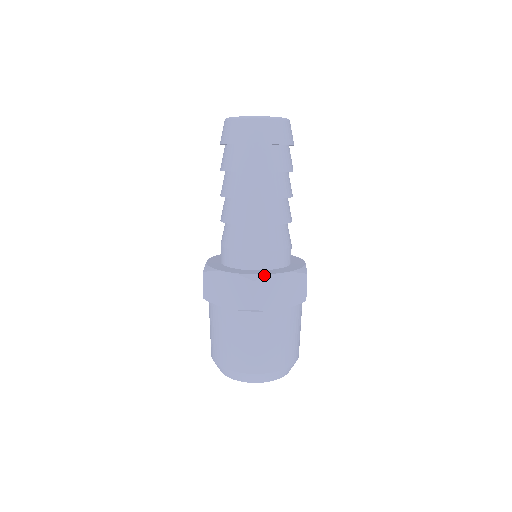
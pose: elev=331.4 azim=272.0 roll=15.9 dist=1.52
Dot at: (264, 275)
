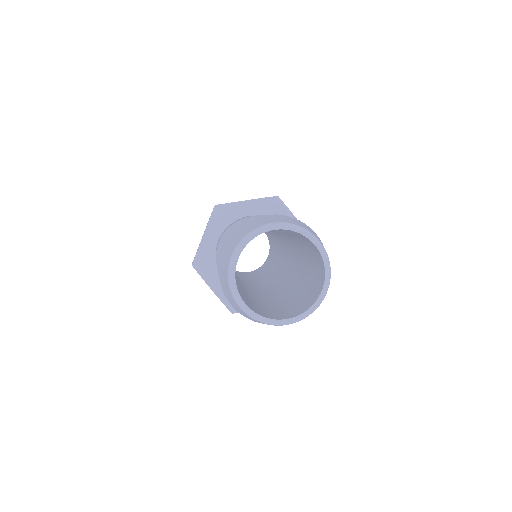
Dot at: occluded
